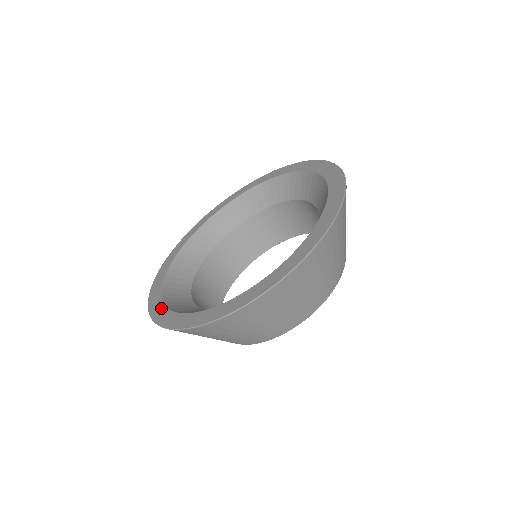
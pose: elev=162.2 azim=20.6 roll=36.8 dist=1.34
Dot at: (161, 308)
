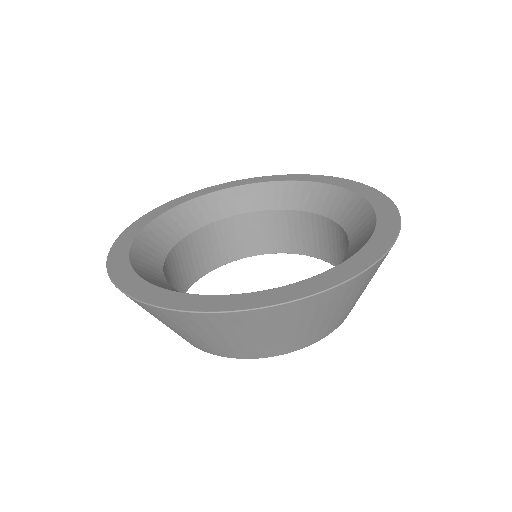
Dot at: (226, 298)
